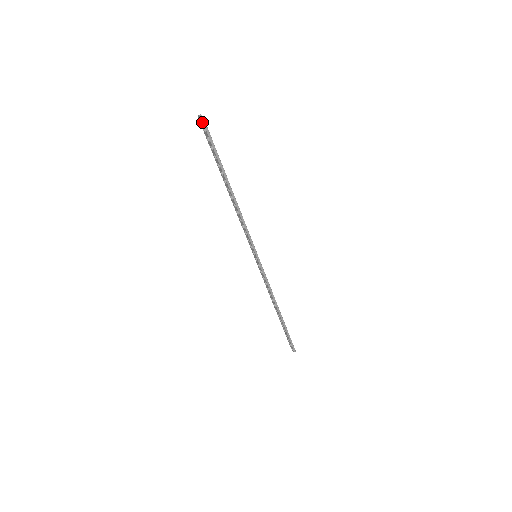
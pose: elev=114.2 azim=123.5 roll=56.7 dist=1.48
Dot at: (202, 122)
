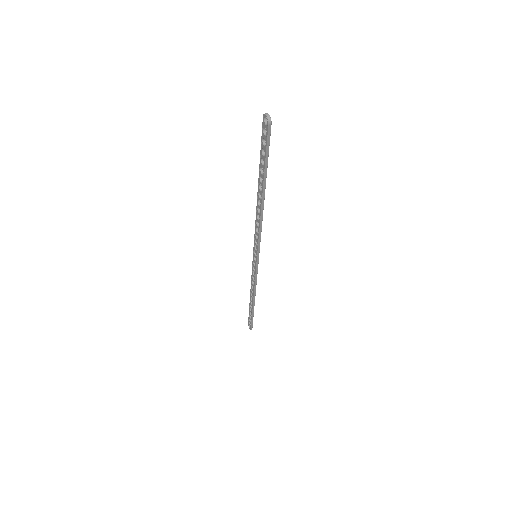
Dot at: (267, 125)
